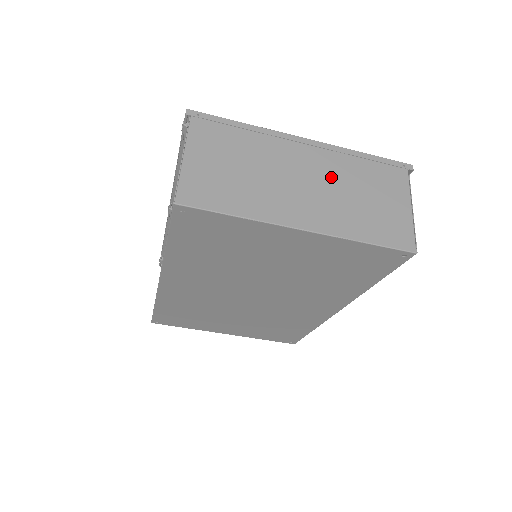
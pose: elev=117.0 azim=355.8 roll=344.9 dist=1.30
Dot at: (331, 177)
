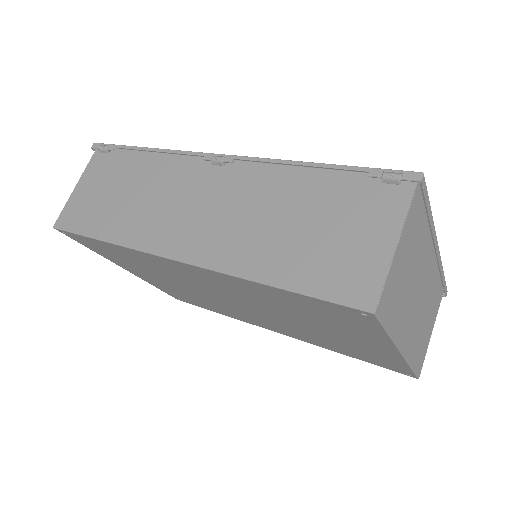
Dot at: (427, 294)
